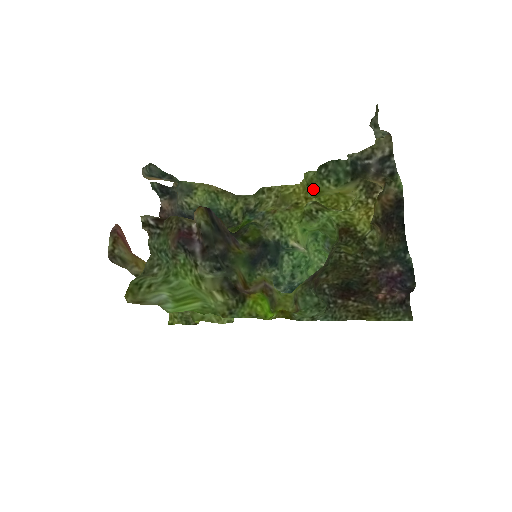
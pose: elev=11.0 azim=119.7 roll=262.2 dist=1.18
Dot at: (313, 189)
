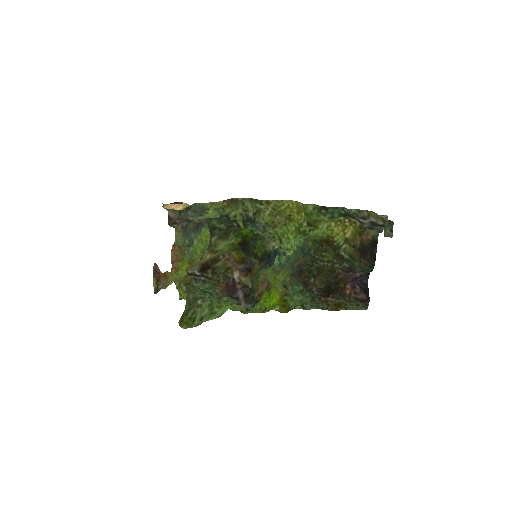
Dot at: (311, 219)
